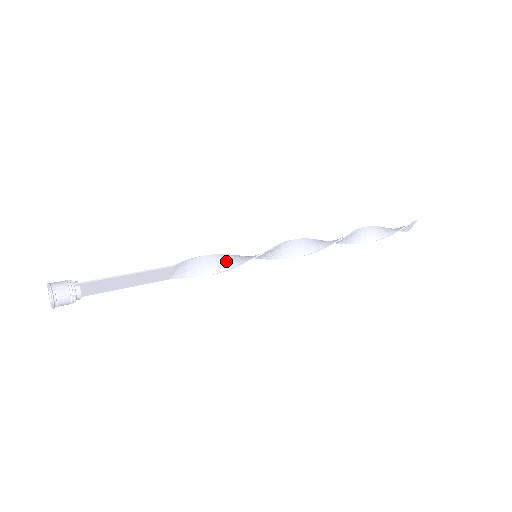
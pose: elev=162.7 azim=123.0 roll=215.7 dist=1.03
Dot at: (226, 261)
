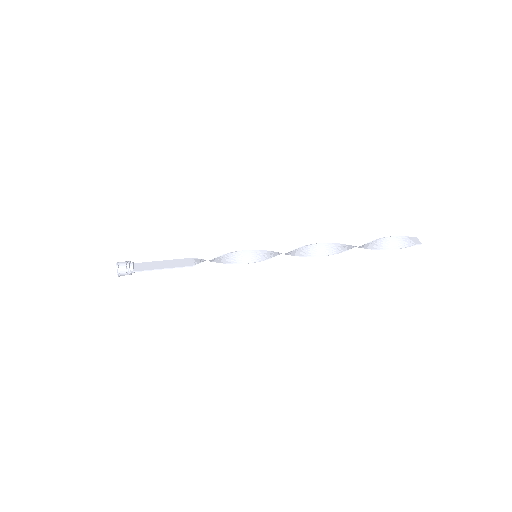
Dot at: (232, 258)
